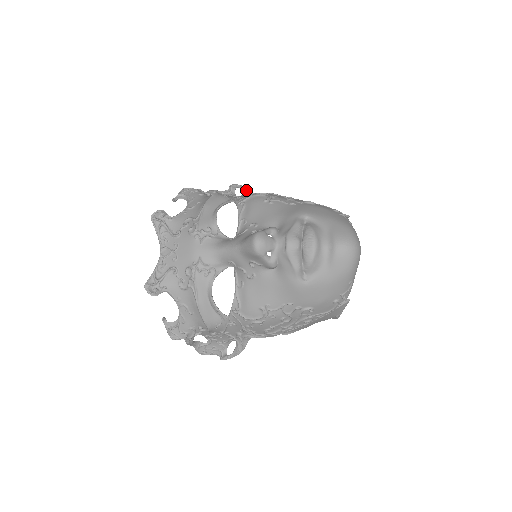
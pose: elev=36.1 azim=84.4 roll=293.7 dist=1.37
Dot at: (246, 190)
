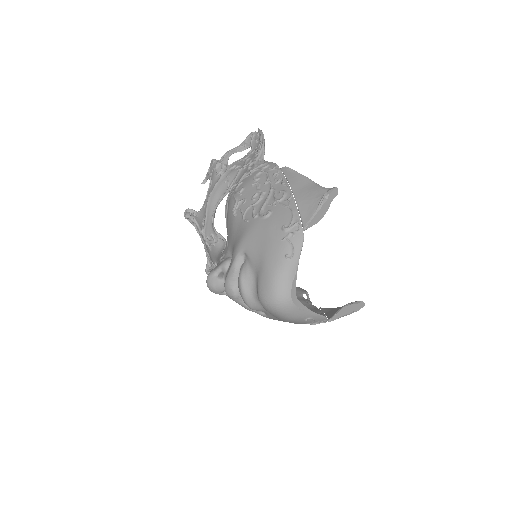
Dot at: (260, 147)
